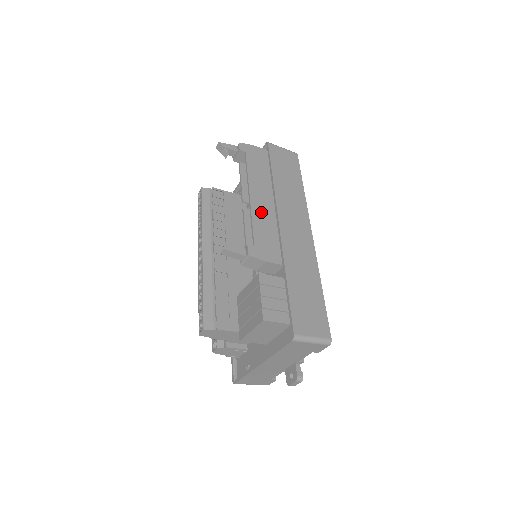
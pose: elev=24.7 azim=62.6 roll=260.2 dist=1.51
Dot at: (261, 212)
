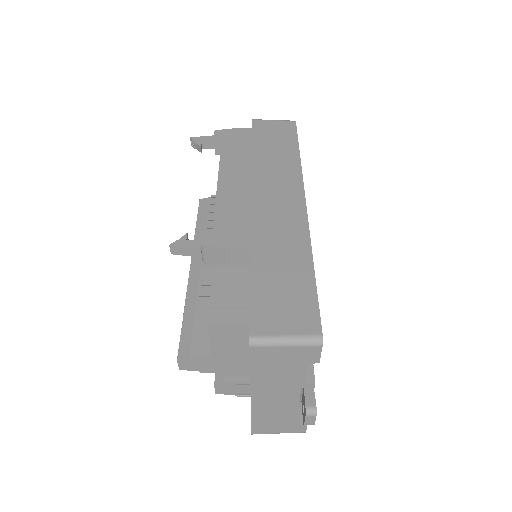
Dot at: (231, 194)
